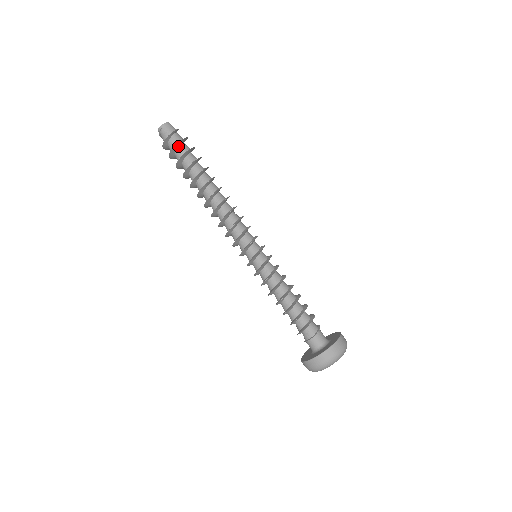
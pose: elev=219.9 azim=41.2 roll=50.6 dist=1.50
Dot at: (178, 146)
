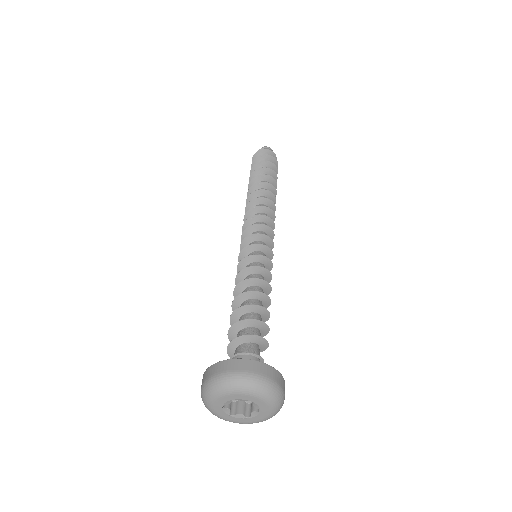
Dot at: (271, 161)
